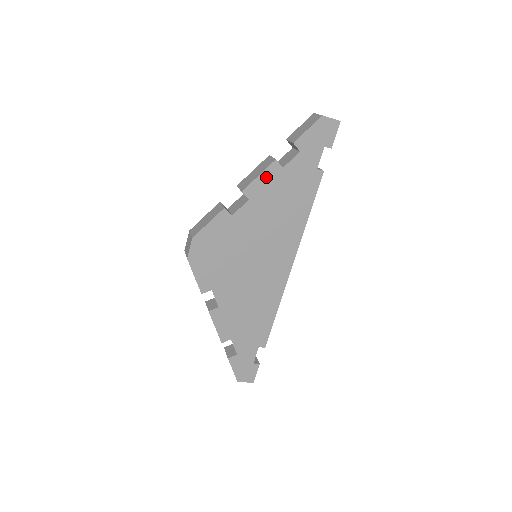
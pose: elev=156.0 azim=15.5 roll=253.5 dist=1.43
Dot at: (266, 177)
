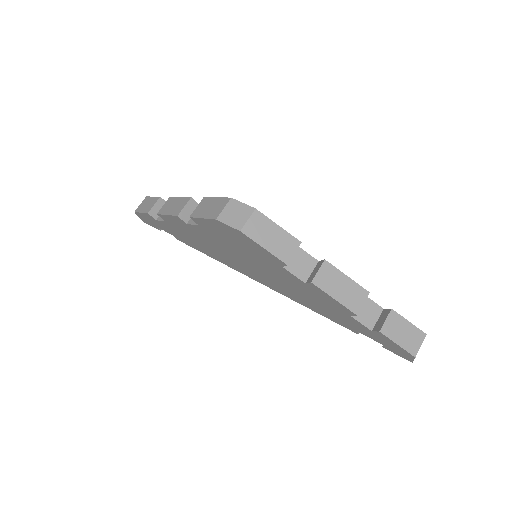
Dot at: (335, 302)
